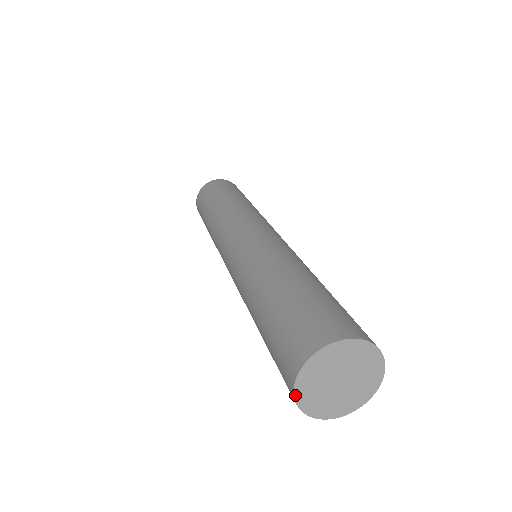
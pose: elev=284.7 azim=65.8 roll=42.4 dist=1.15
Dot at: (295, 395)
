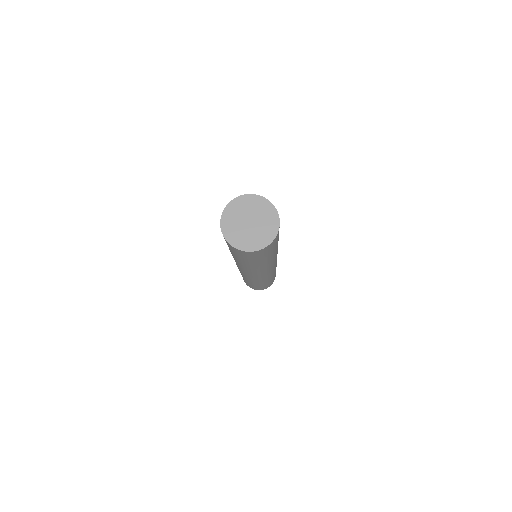
Dot at: (222, 216)
